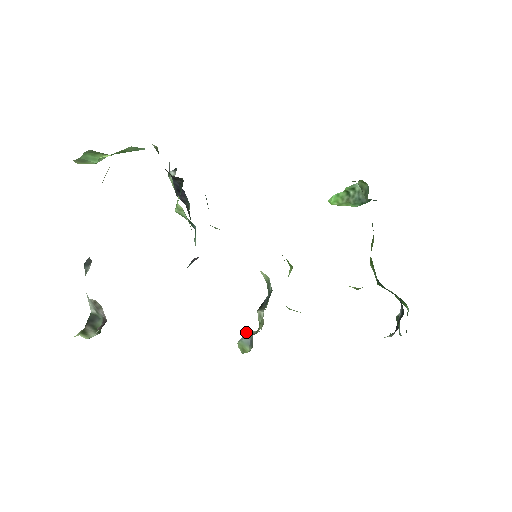
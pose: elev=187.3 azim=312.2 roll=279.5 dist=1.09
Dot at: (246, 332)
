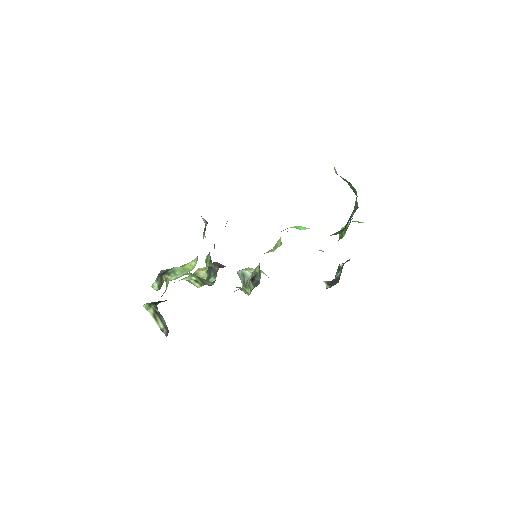
Dot at: (243, 270)
